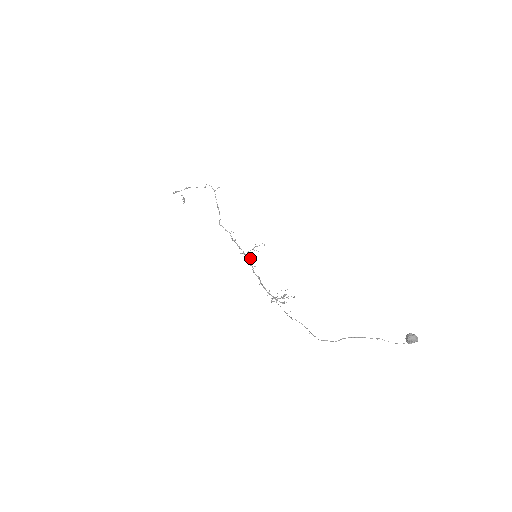
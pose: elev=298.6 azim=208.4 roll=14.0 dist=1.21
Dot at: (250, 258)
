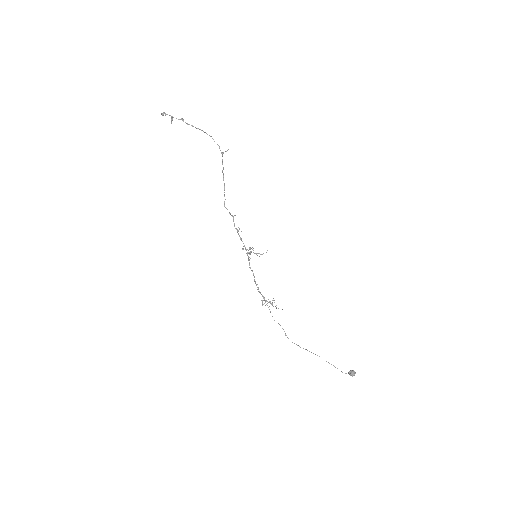
Dot at: (250, 254)
